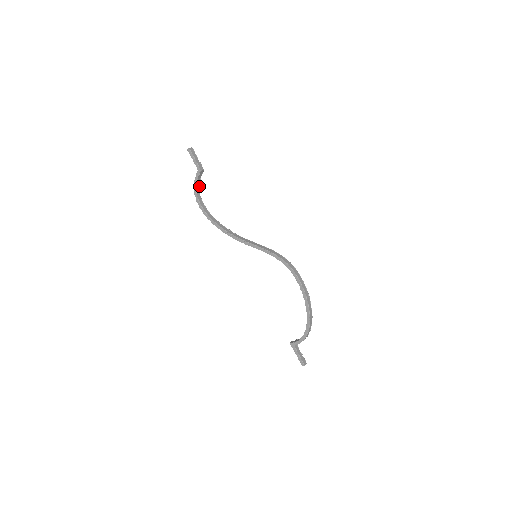
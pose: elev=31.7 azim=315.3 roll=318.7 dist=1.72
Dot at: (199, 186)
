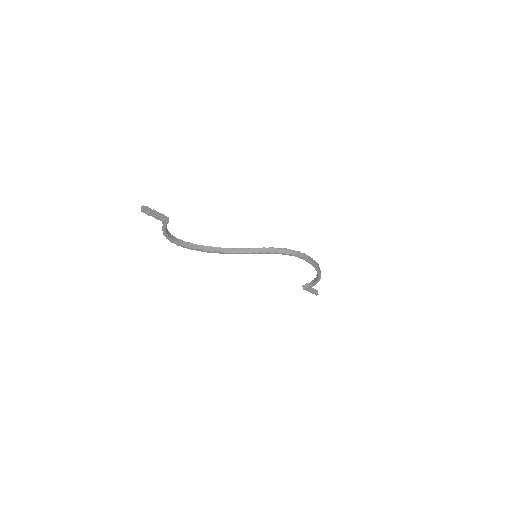
Dot at: (167, 229)
